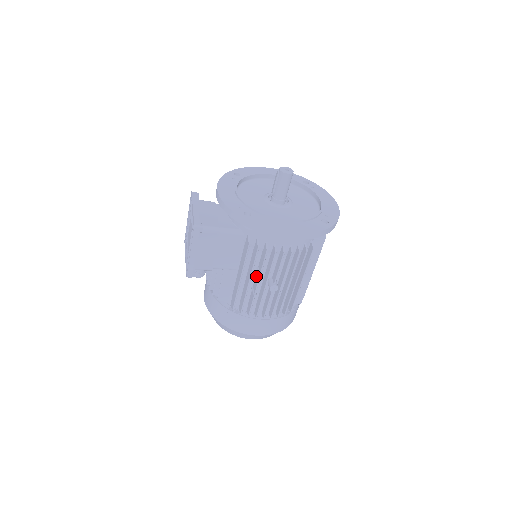
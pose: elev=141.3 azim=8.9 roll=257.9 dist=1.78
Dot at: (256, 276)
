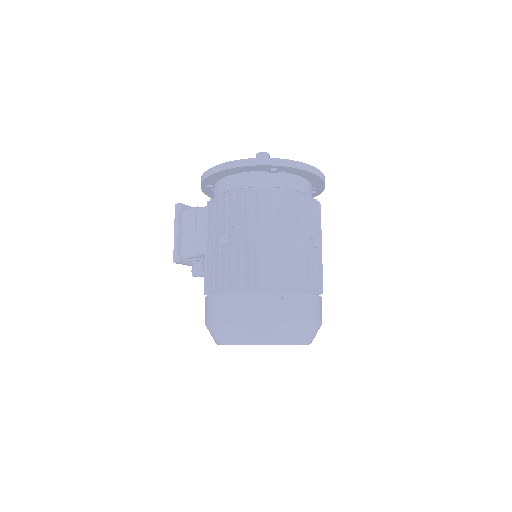
Dot at: occluded
